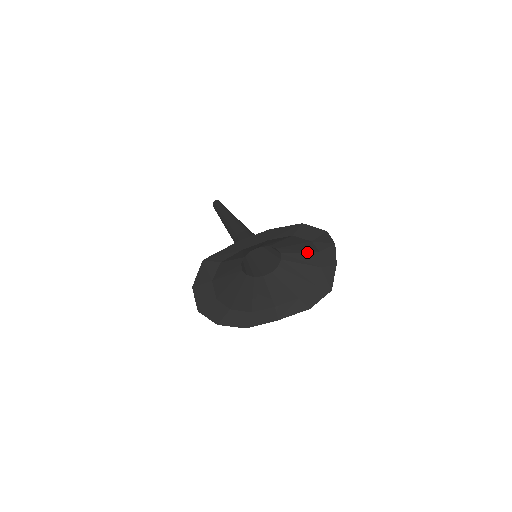
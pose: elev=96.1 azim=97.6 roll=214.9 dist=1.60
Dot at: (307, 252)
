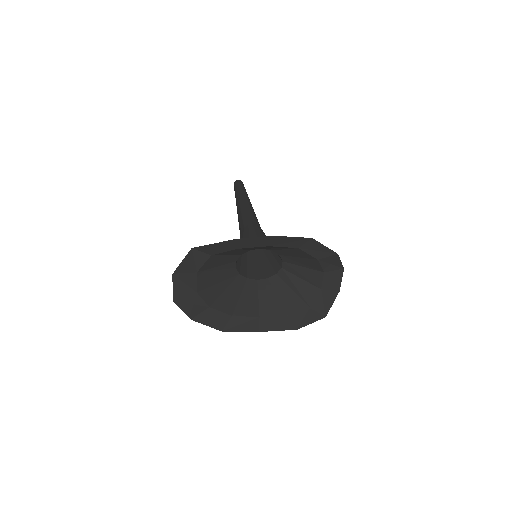
Dot at: (311, 269)
